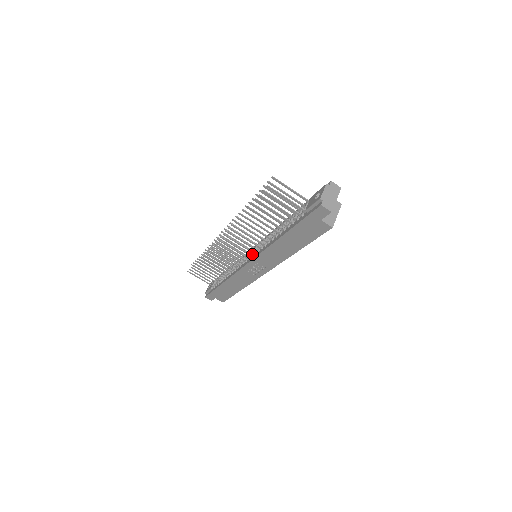
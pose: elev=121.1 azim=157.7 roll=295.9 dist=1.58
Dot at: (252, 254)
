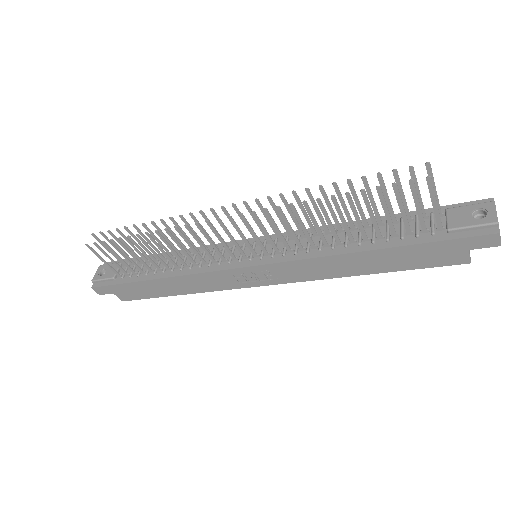
Dot at: (262, 254)
